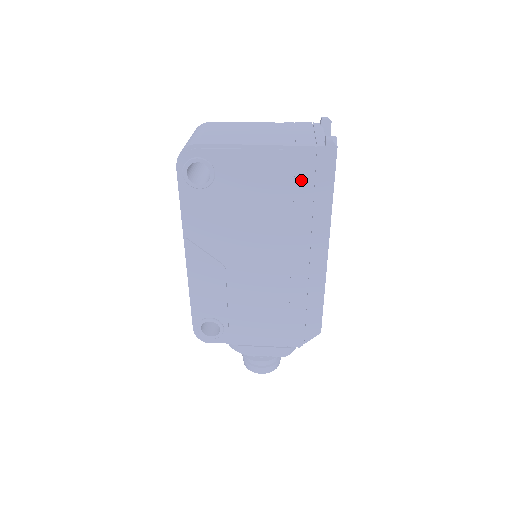
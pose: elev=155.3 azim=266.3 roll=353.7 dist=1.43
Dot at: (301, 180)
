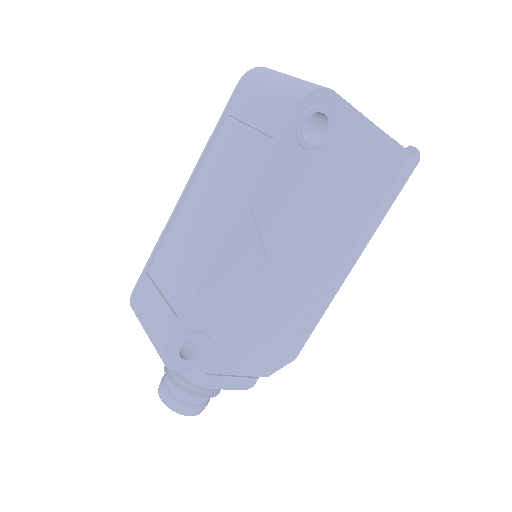
Dot at: (381, 181)
